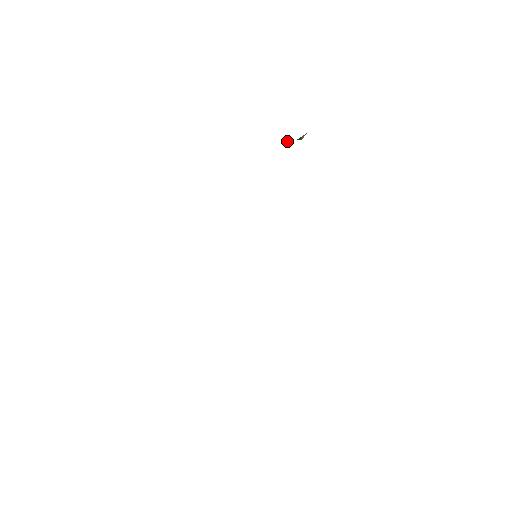
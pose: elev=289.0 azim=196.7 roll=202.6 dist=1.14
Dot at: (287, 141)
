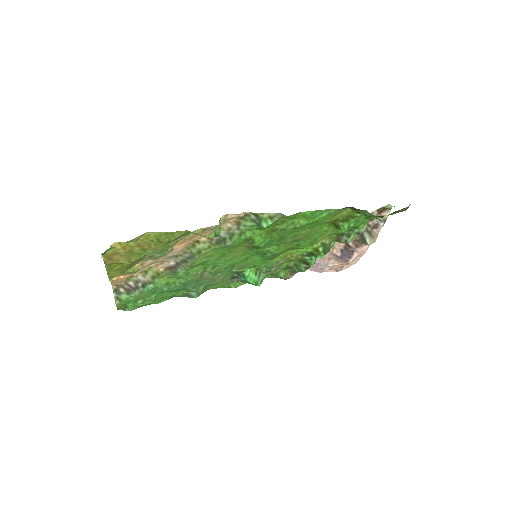
Dot at: (356, 243)
